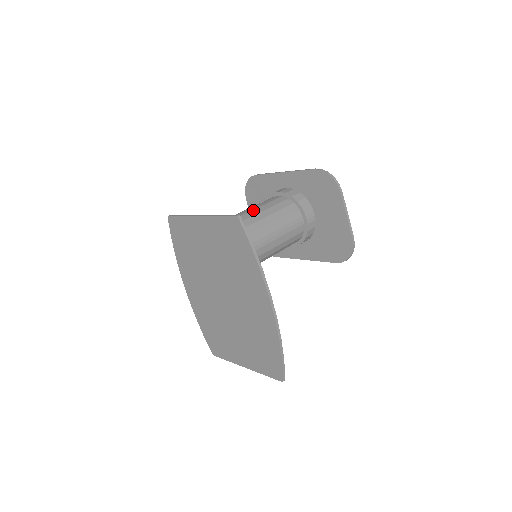
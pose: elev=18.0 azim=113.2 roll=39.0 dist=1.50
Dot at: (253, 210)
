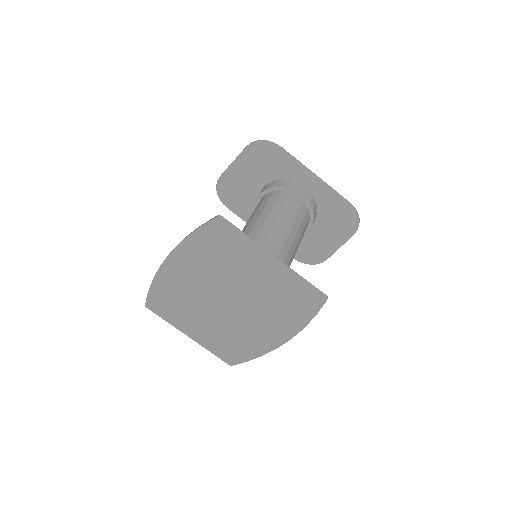
Dot at: (291, 230)
